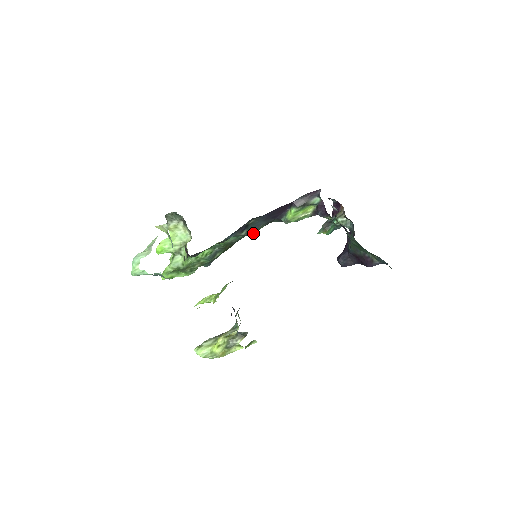
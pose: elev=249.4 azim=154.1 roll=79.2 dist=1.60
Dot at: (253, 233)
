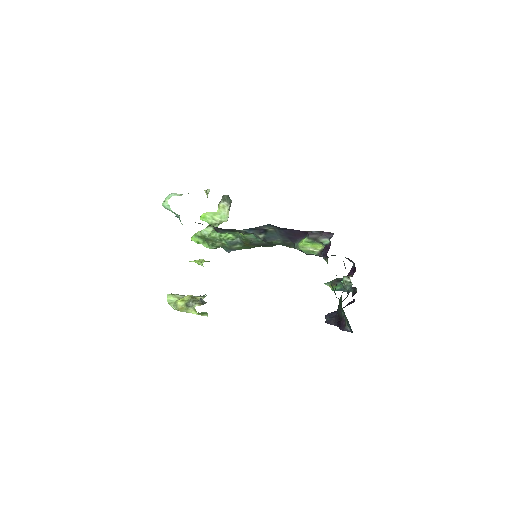
Dot at: (269, 241)
